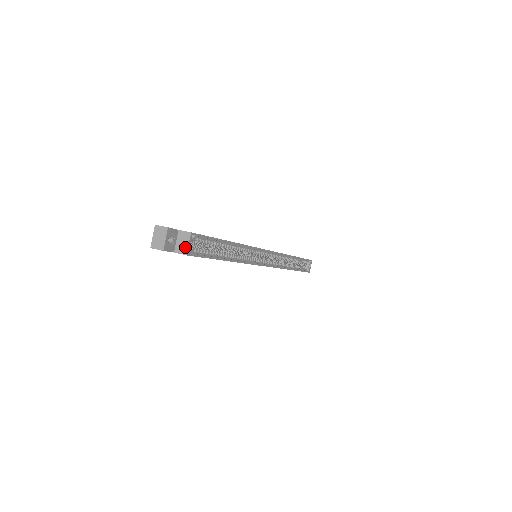
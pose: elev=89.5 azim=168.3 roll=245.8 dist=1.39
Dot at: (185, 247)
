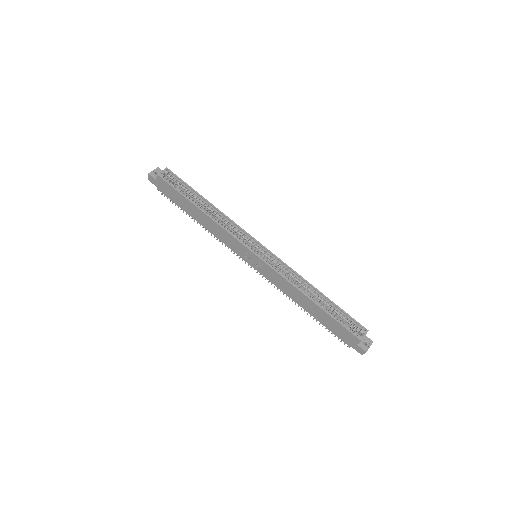
Dot at: (160, 173)
